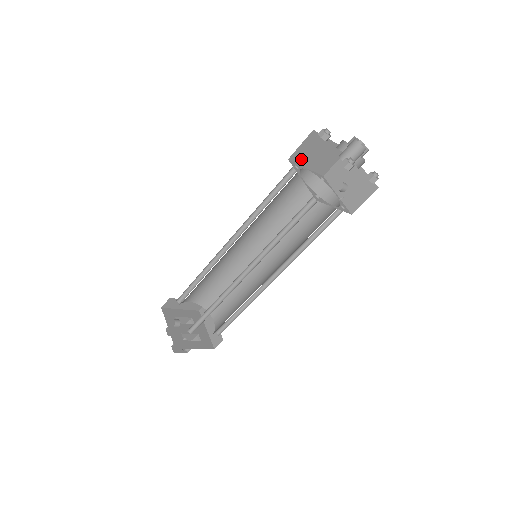
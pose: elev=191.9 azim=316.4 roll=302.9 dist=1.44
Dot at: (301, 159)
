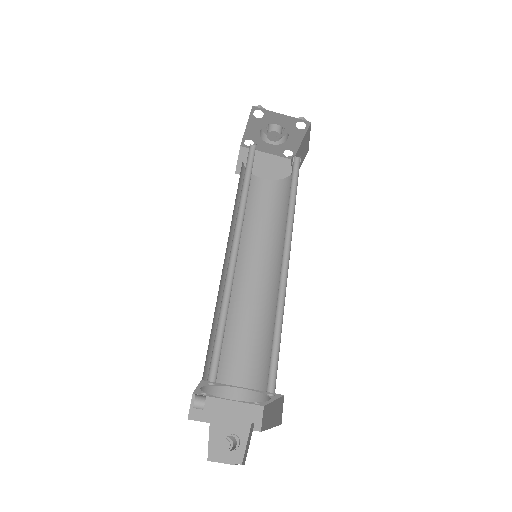
Dot at: occluded
